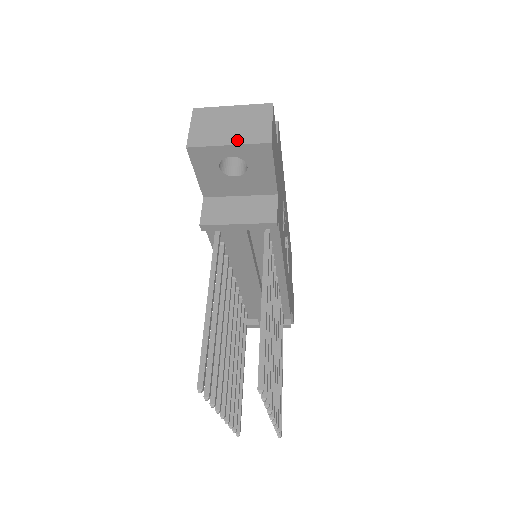
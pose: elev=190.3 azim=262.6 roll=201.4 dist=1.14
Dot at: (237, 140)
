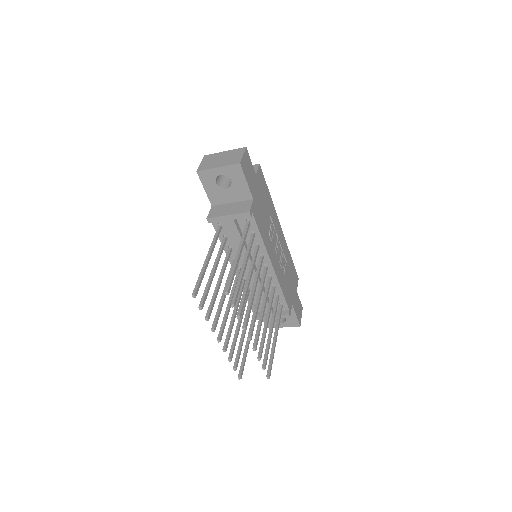
Dot at: (223, 165)
